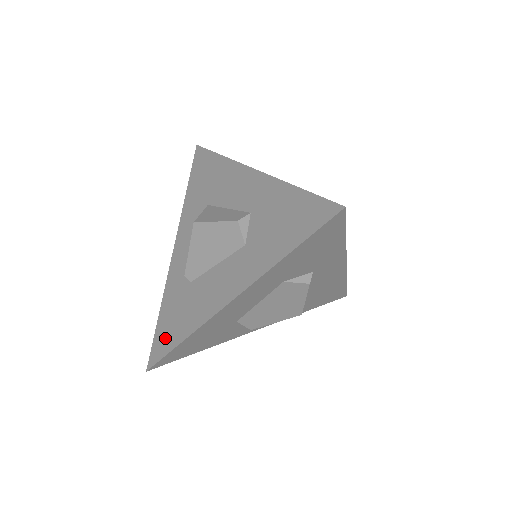
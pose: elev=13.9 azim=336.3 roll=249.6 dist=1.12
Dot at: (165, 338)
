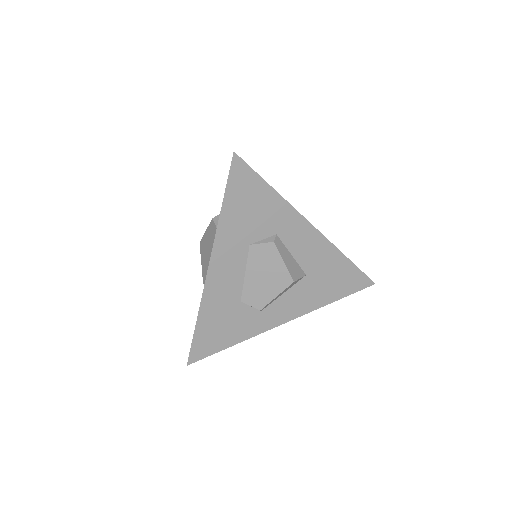
Dot at: occluded
